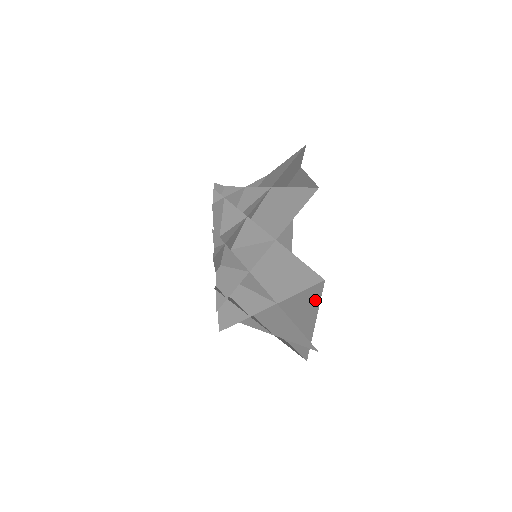
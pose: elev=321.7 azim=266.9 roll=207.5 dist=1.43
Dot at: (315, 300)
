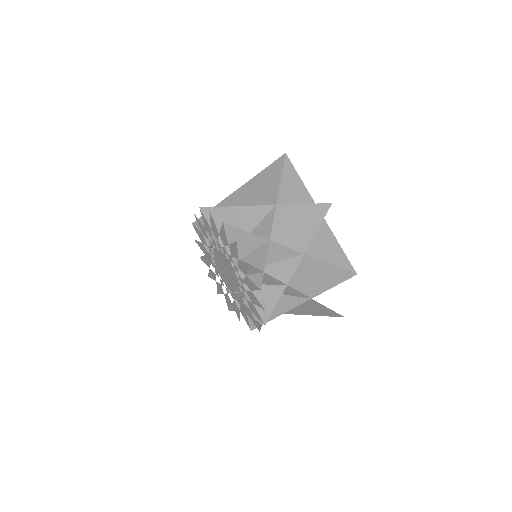
Dot at: occluded
